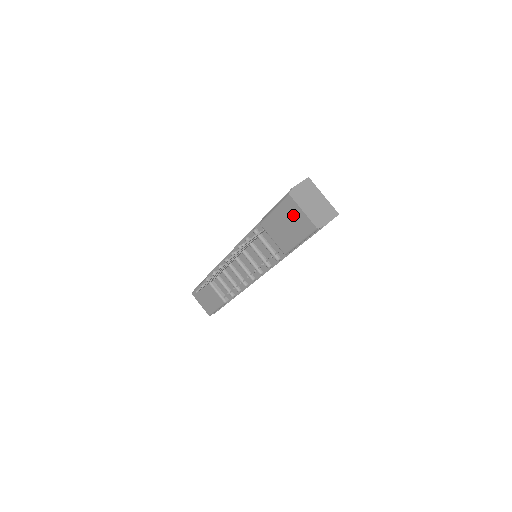
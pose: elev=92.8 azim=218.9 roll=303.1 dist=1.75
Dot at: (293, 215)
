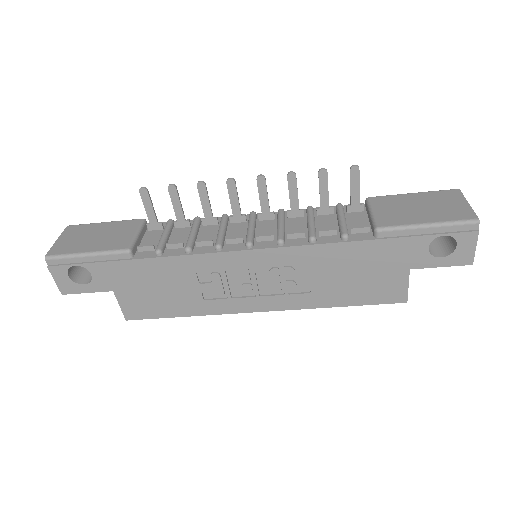
Dot at: (445, 202)
